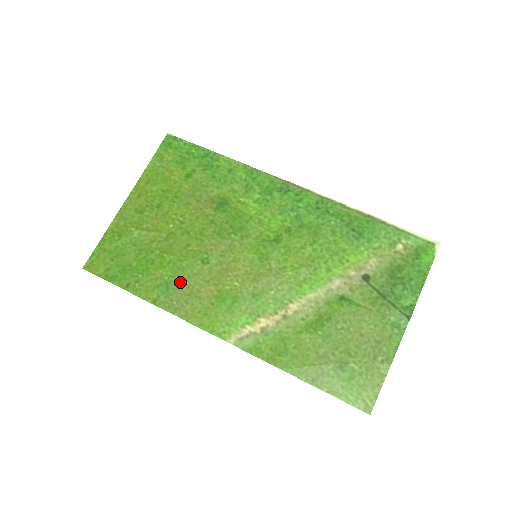
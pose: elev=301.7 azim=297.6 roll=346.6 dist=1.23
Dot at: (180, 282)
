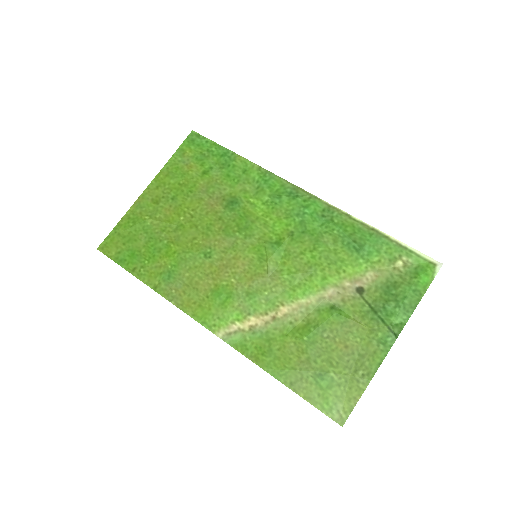
Dot at: (181, 272)
